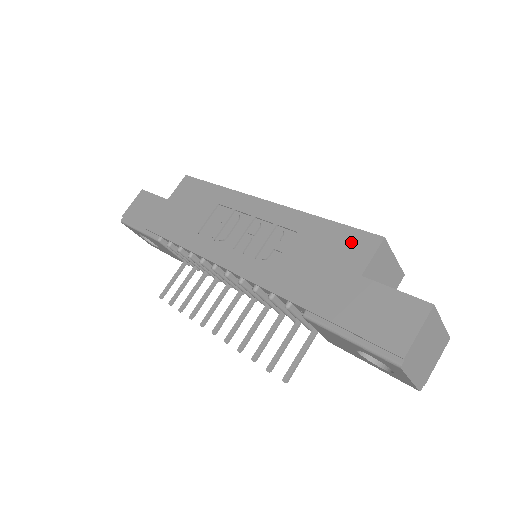
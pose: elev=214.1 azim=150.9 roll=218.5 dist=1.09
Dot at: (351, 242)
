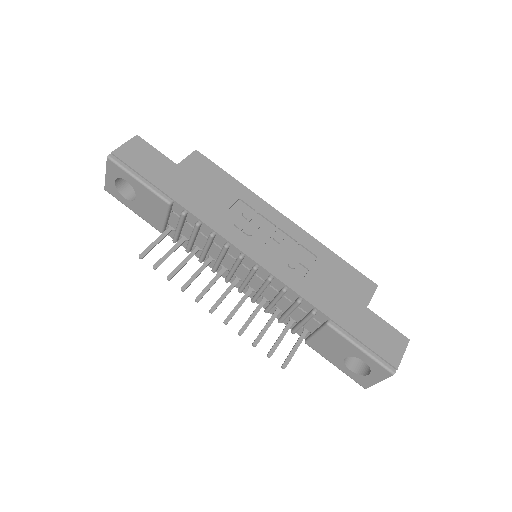
Dot at: (358, 281)
